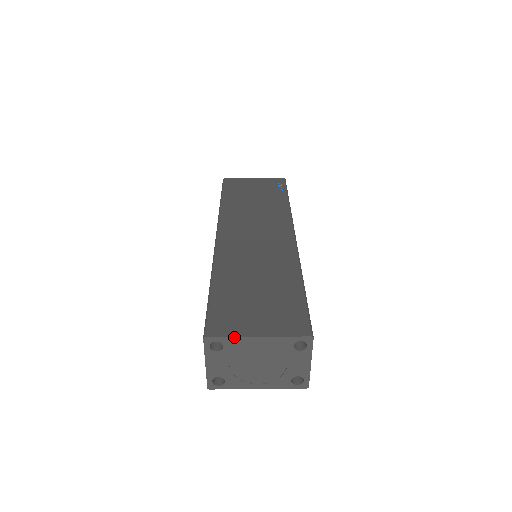
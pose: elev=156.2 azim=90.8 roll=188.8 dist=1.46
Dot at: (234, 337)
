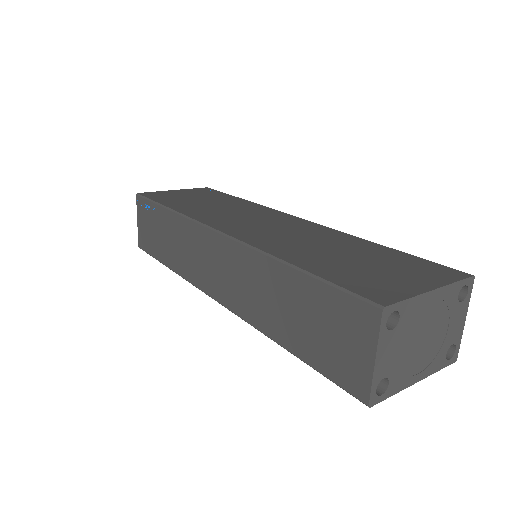
Dot at: (412, 297)
